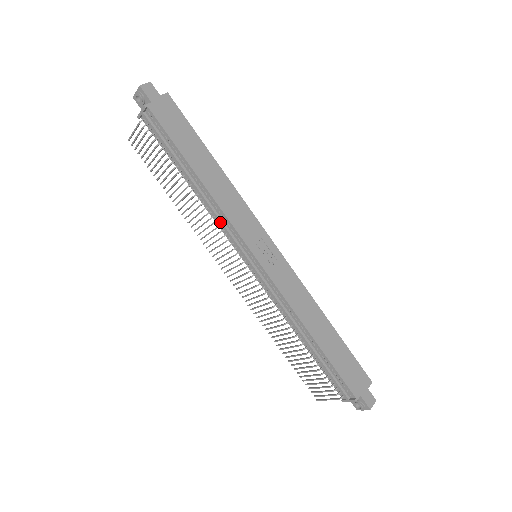
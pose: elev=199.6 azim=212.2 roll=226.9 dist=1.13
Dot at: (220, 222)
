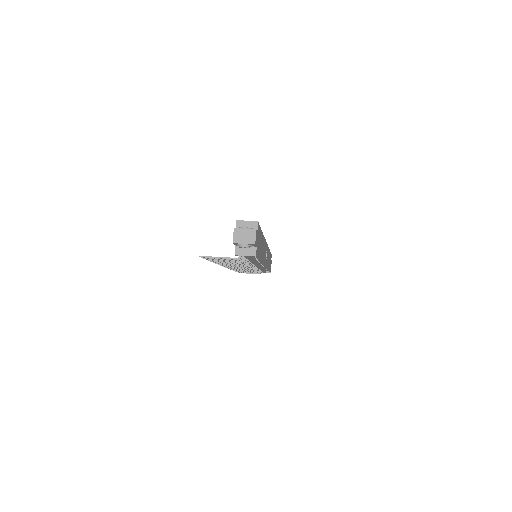
Dot at: occluded
